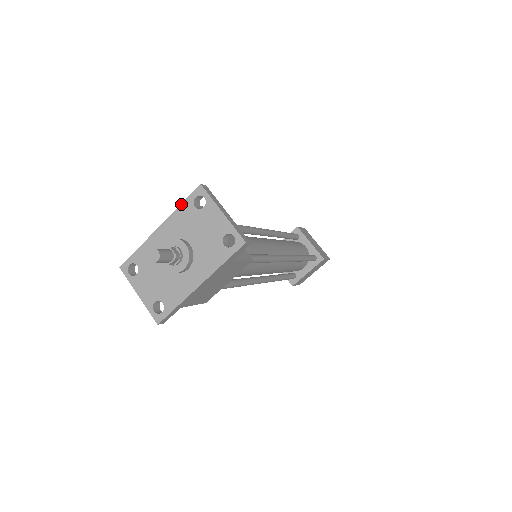
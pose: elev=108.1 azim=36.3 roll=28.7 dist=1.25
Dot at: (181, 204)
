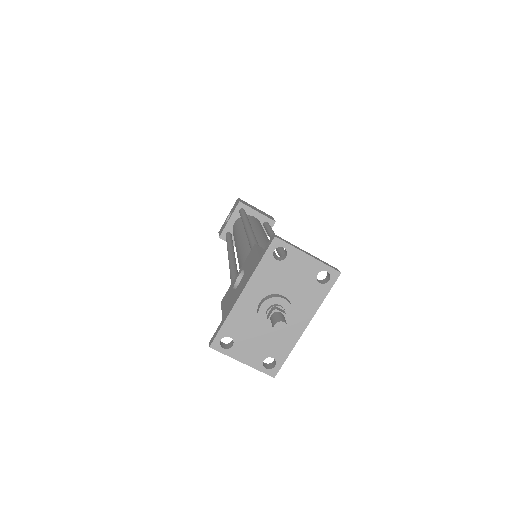
Dot at: (260, 262)
